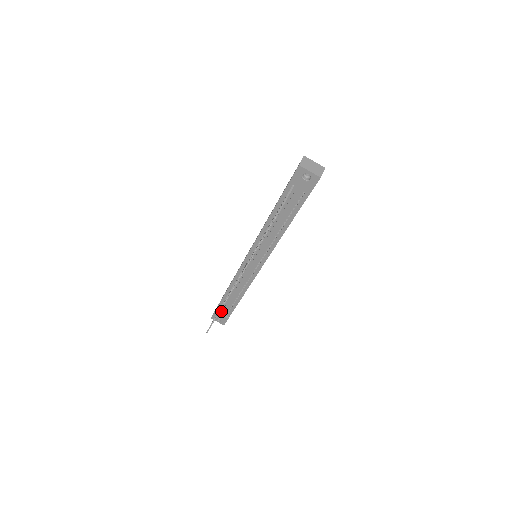
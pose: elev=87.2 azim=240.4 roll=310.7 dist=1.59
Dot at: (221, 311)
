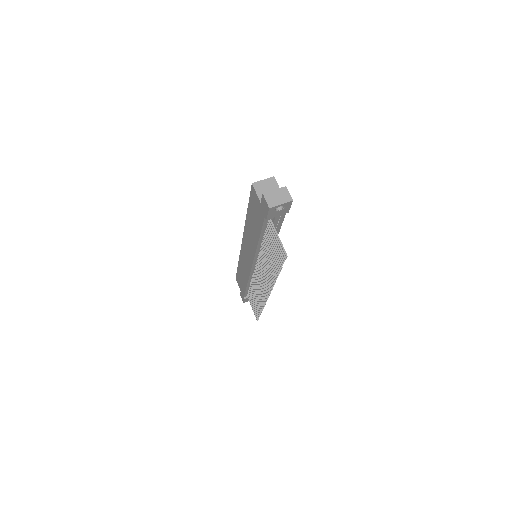
Dot at: occluded
